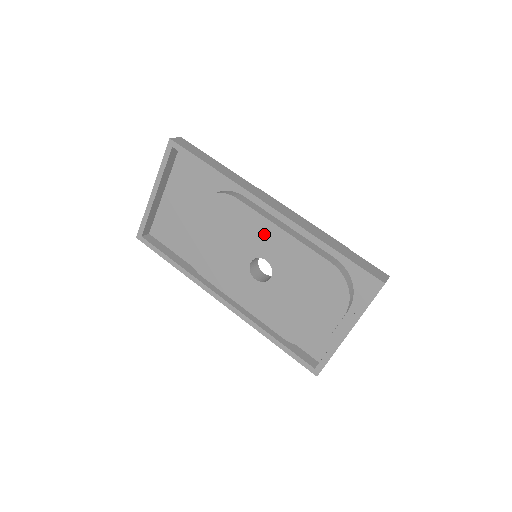
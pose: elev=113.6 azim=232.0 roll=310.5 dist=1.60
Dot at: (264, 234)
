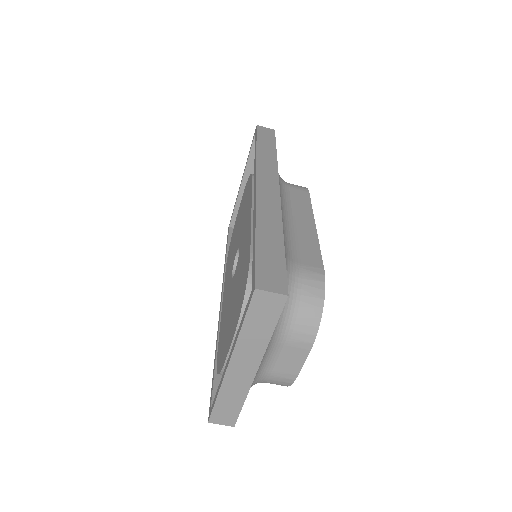
Dot at: occluded
